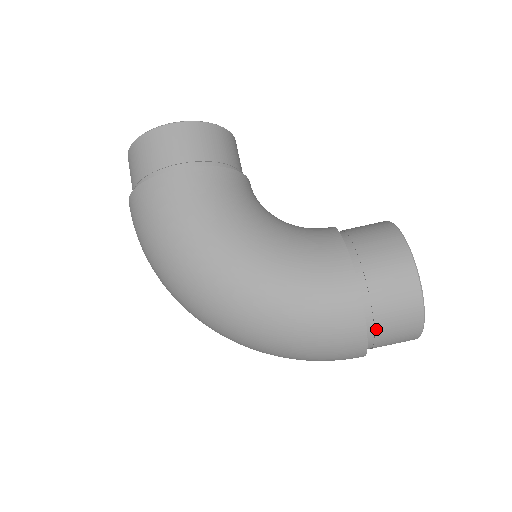
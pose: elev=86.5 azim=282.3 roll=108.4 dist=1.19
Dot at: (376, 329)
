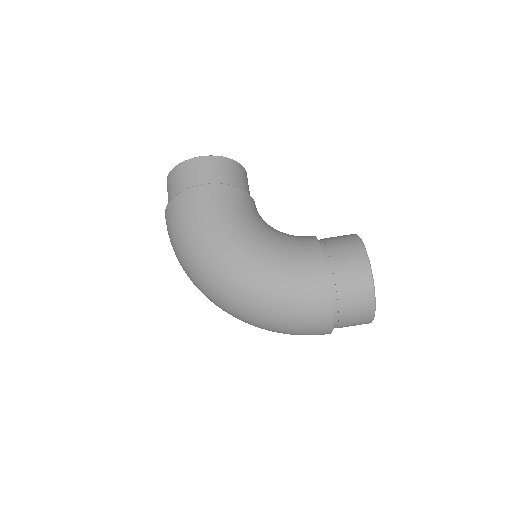
Dot at: (339, 307)
